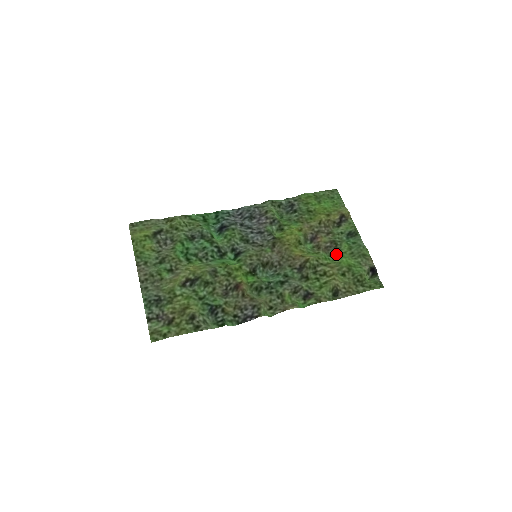
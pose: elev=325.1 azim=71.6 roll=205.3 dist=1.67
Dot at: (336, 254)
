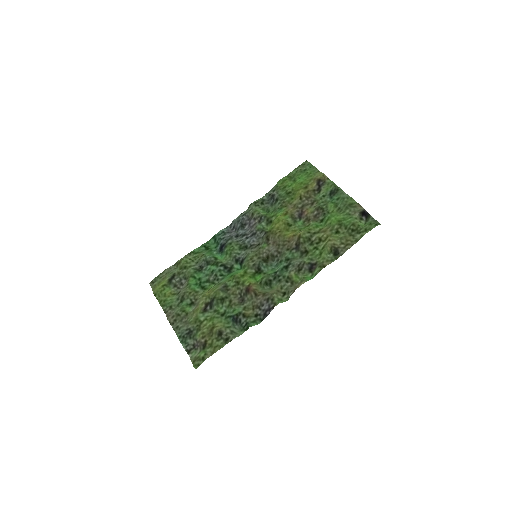
Dot at: (325, 217)
